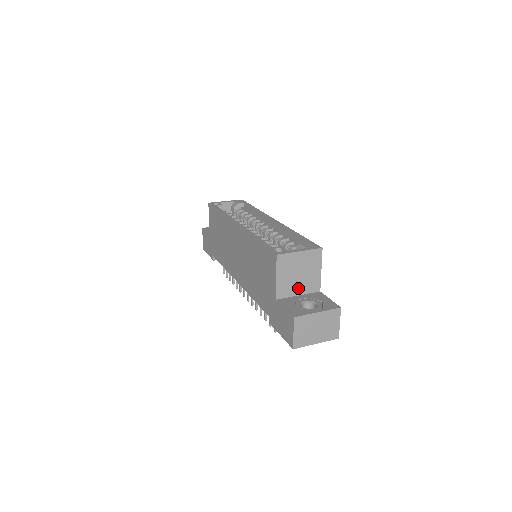
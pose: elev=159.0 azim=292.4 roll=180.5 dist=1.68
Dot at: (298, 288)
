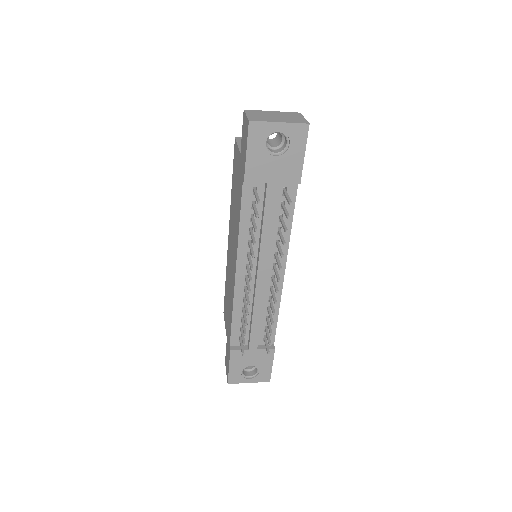
Dot at: occluded
